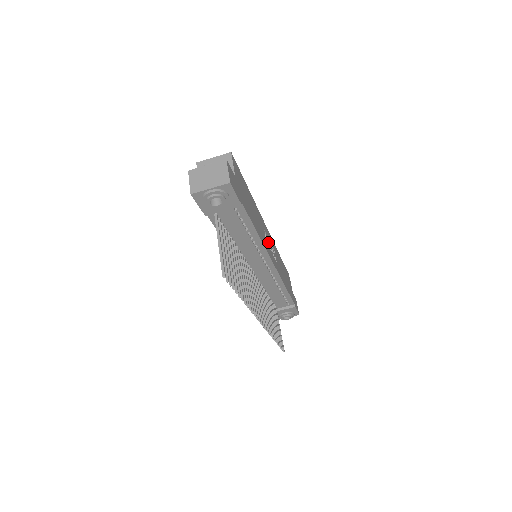
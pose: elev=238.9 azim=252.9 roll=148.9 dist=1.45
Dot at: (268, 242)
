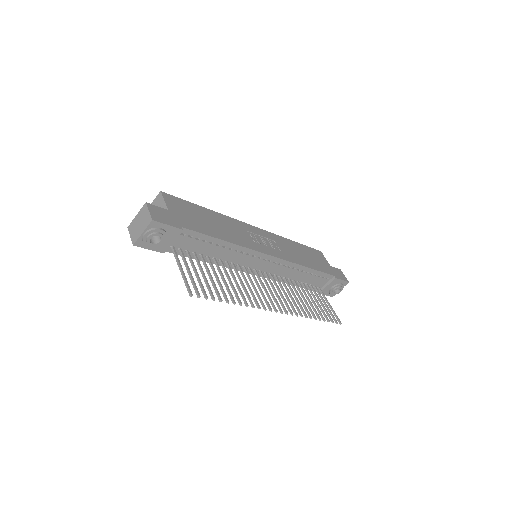
Dot at: (257, 239)
